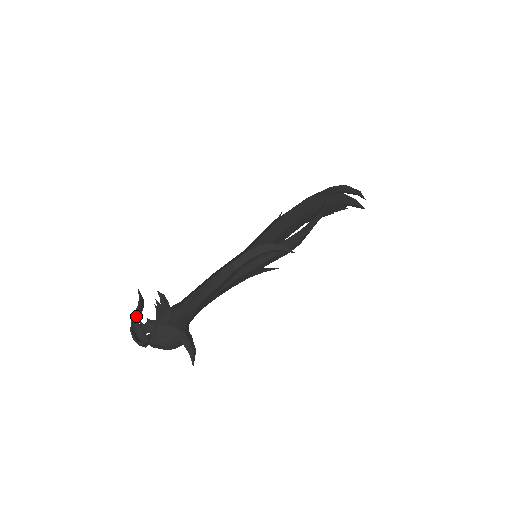
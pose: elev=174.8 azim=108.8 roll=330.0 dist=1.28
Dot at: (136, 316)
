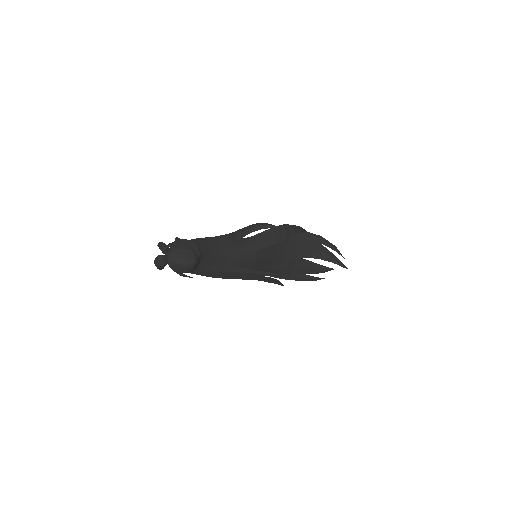
Dot at: occluded
